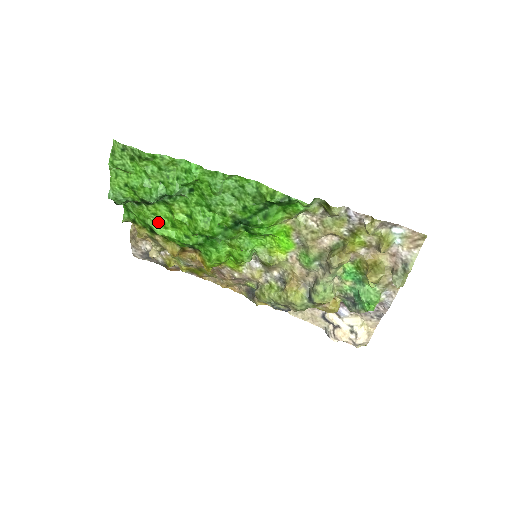
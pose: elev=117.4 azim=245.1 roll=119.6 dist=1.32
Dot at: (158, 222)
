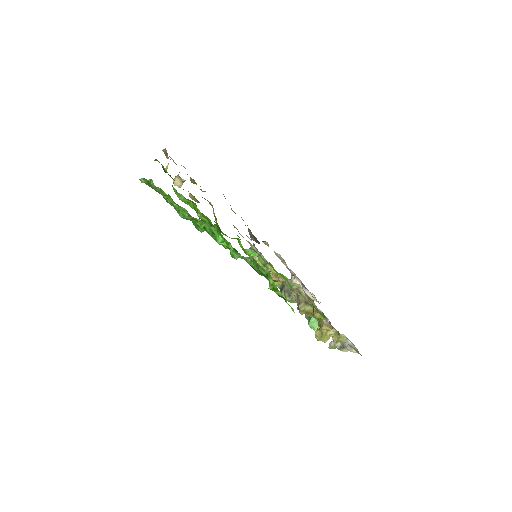
Dot at: (184, 198)
